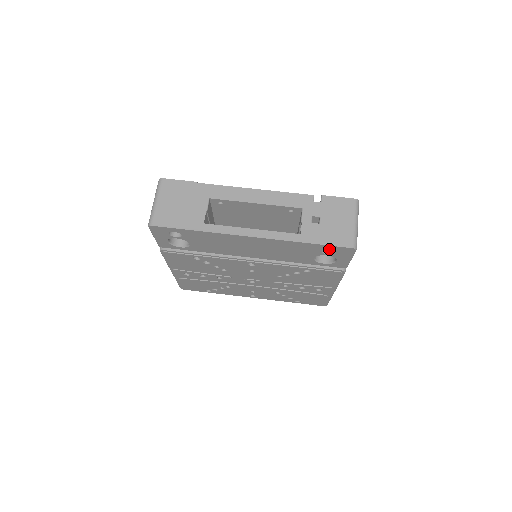
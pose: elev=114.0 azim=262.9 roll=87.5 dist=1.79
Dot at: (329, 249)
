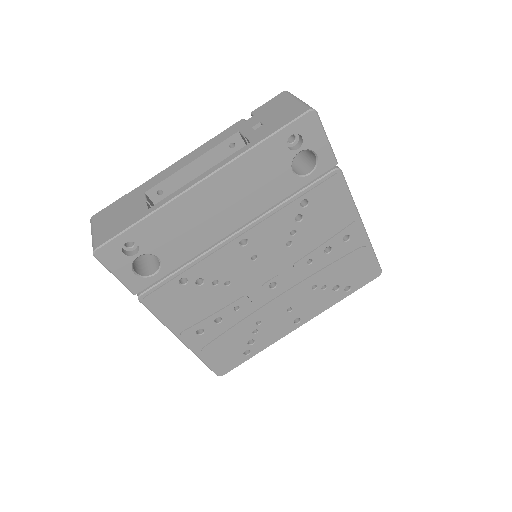
Dot at: (296, 145)
